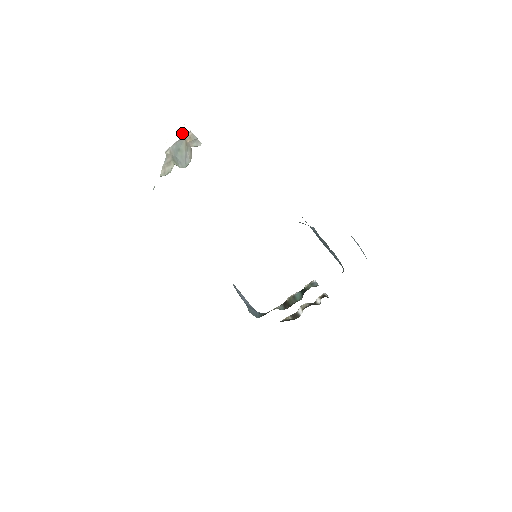
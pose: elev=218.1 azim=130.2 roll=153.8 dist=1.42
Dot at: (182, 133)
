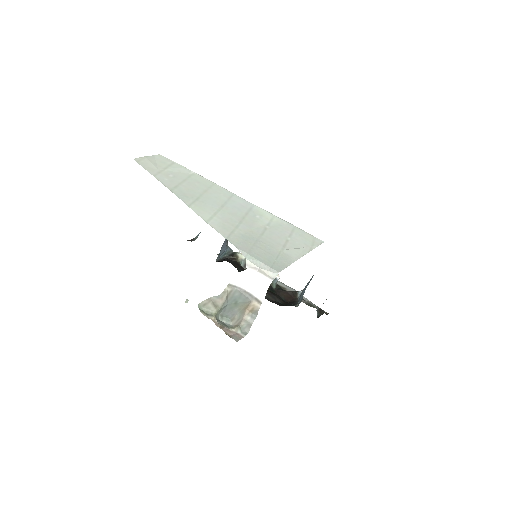
Dot at: (258, 290)
